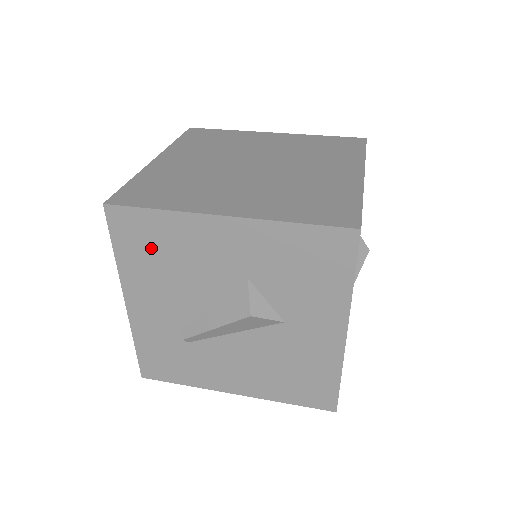
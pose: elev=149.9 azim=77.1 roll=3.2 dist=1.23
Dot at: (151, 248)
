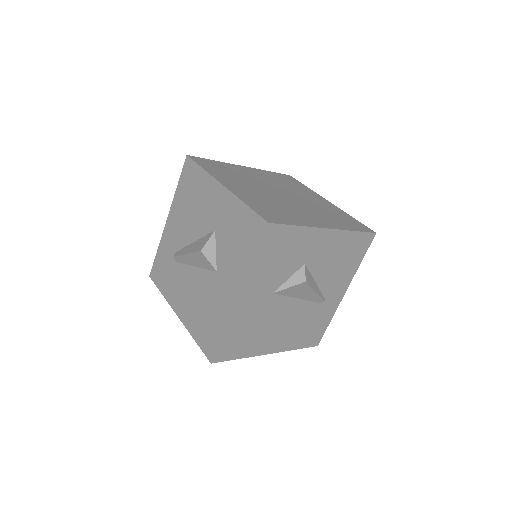
Dot at: (190, 190)
